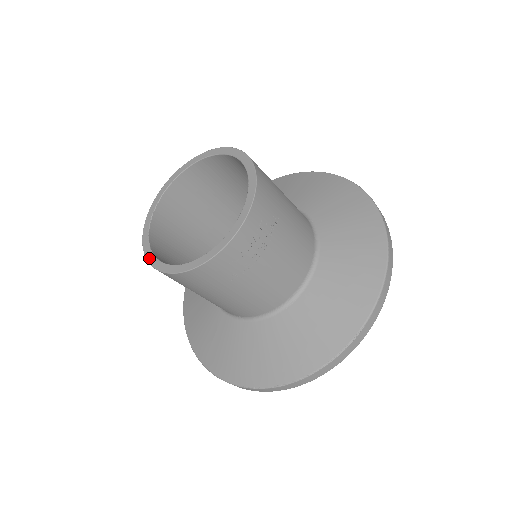
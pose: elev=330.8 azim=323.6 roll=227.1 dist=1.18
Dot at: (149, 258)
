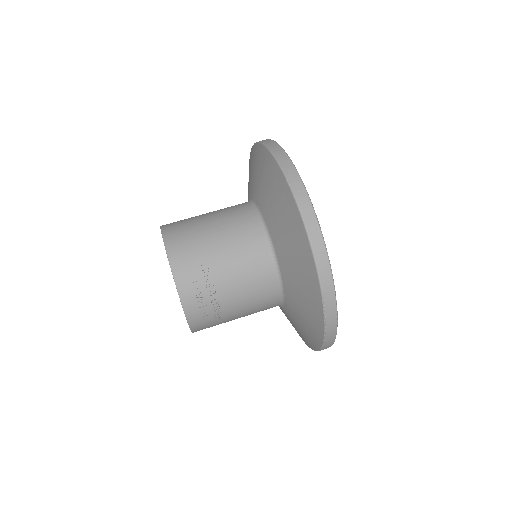
Dot at: occluded
